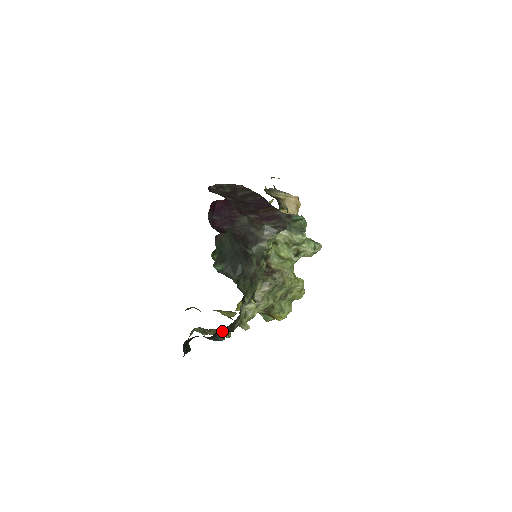
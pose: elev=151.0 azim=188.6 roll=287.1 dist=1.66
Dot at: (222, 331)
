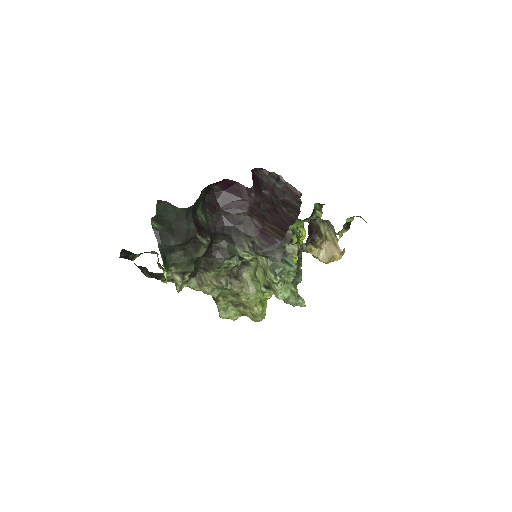
Dot at: occluded
